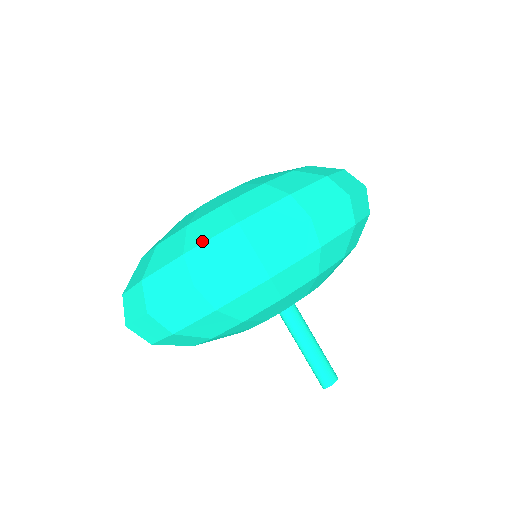
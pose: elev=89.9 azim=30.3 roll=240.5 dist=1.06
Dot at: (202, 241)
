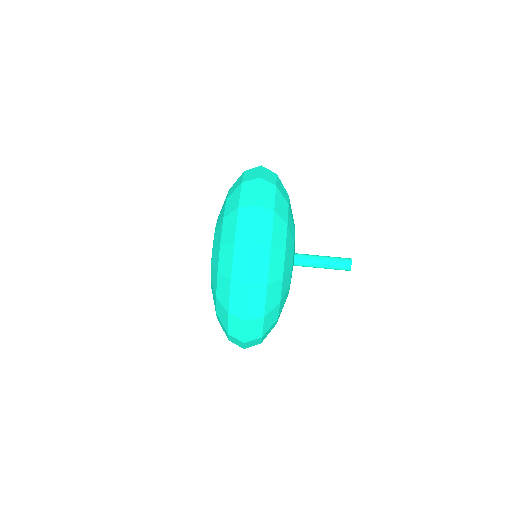
Dot at: (228, 301)
